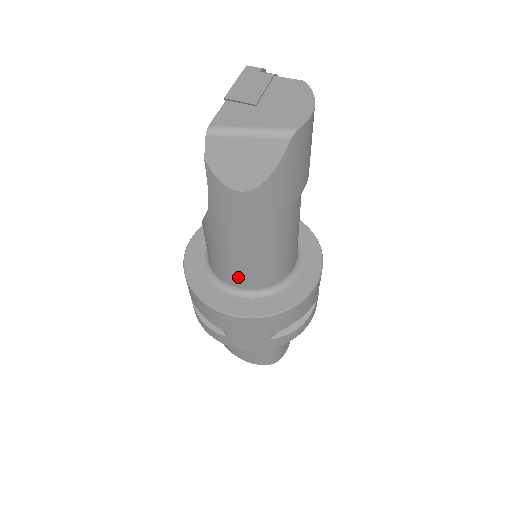
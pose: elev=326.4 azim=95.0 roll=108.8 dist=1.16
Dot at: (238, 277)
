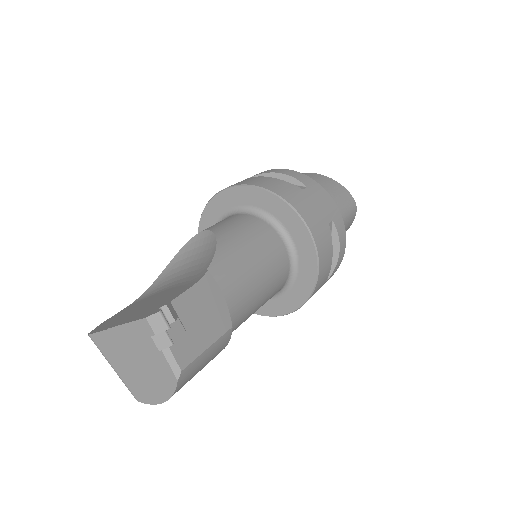
Dot at: occluded
